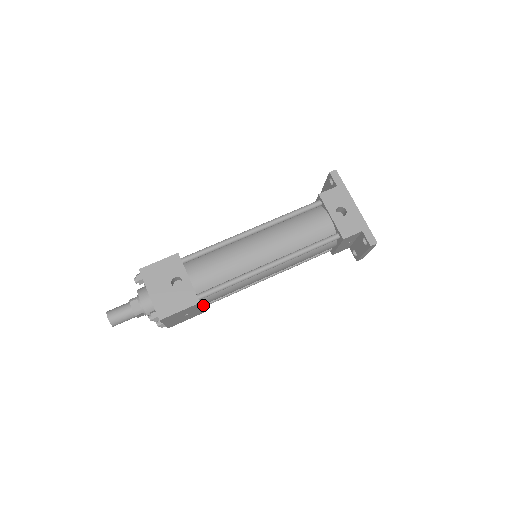
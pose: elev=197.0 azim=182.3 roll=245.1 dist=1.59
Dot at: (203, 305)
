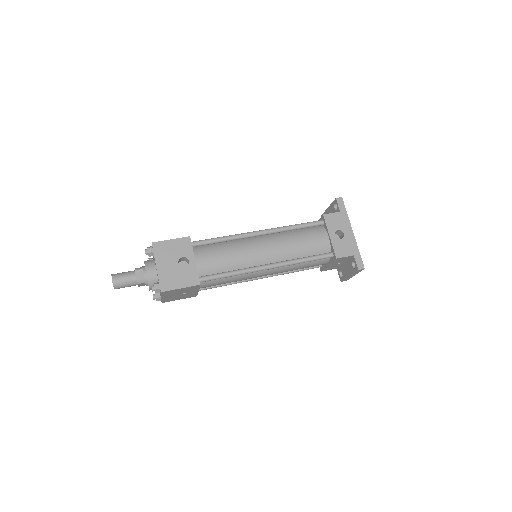
Dot at: (199, 289)
